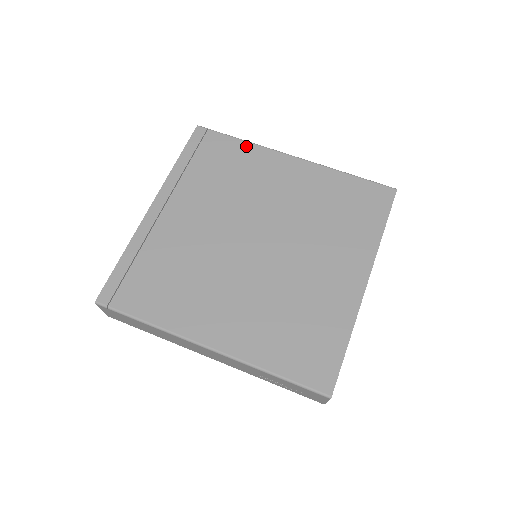
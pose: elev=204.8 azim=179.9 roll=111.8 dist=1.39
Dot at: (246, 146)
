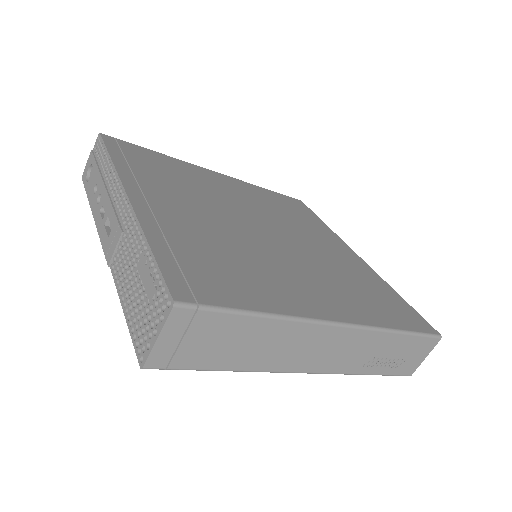
Dot at: (169, 158)
